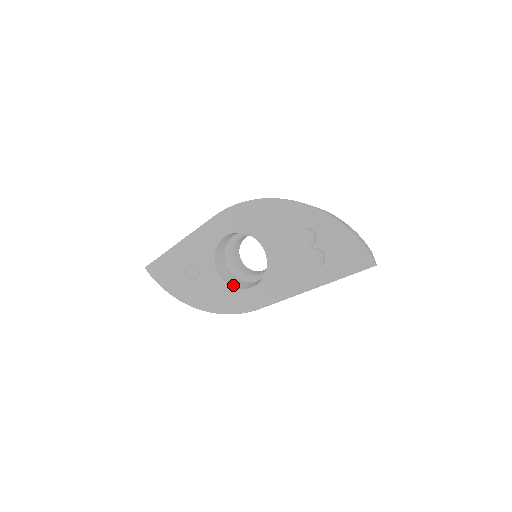
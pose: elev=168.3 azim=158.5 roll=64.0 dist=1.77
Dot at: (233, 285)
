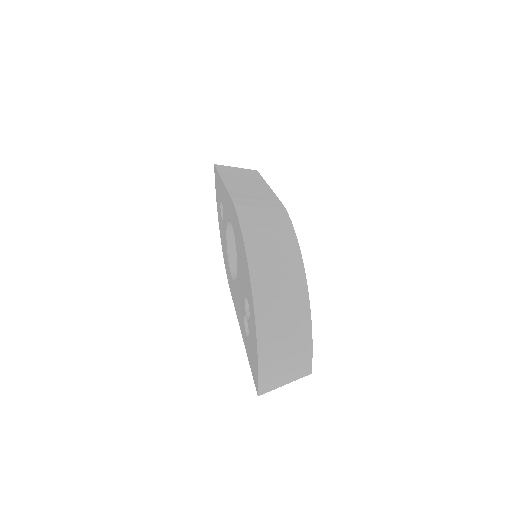
Dot at: (231, 255)
